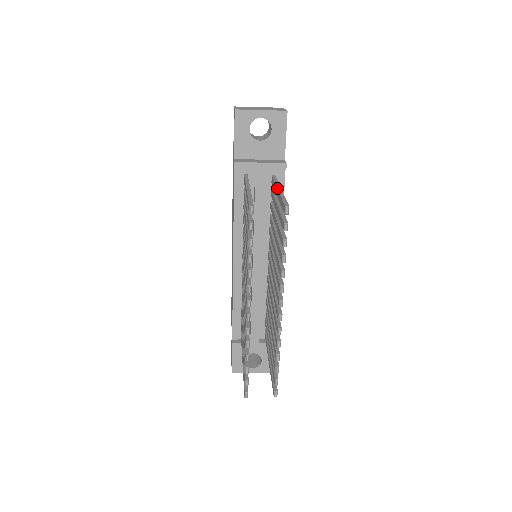
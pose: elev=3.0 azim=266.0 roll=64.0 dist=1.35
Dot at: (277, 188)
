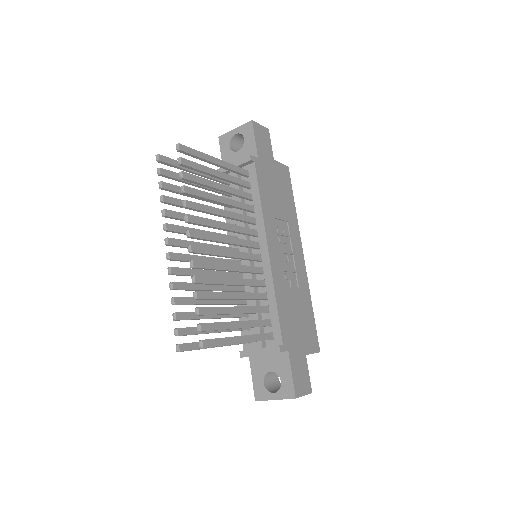
Dot at: (215, 159)
